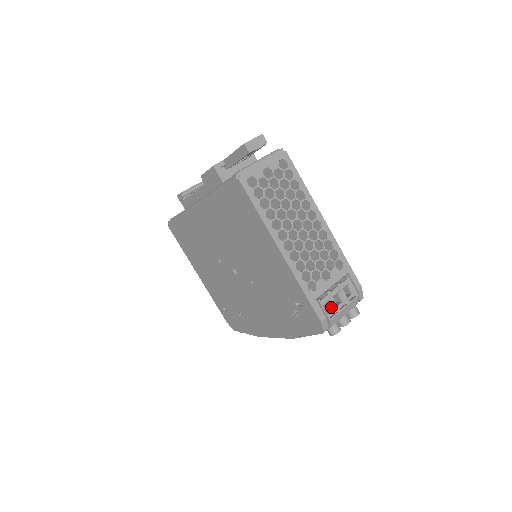
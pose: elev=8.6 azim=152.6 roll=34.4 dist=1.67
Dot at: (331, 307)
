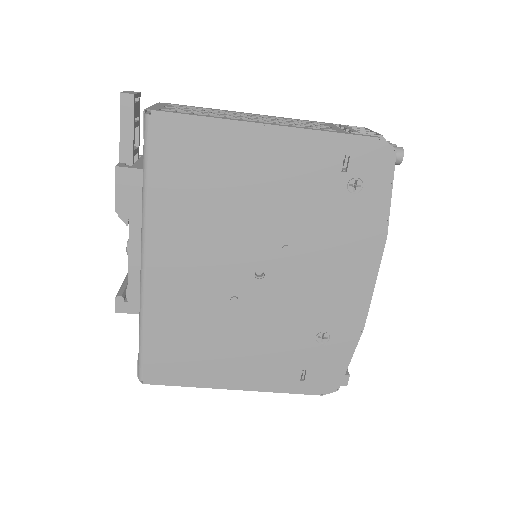
Dot at: occluded
